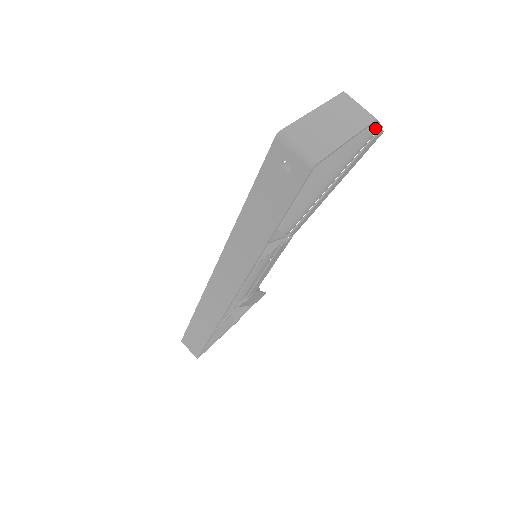
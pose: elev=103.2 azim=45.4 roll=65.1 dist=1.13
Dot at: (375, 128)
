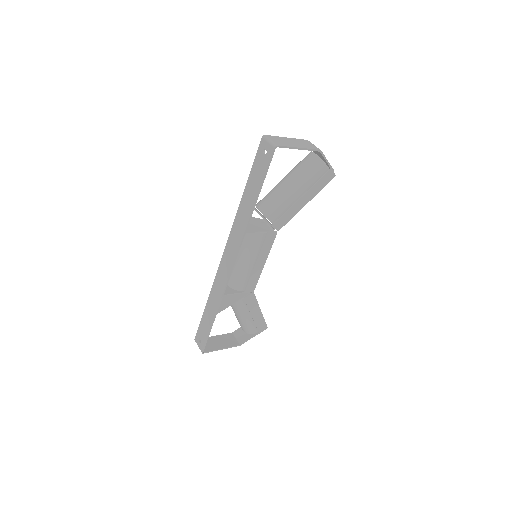
Dot at: (327, 166)
